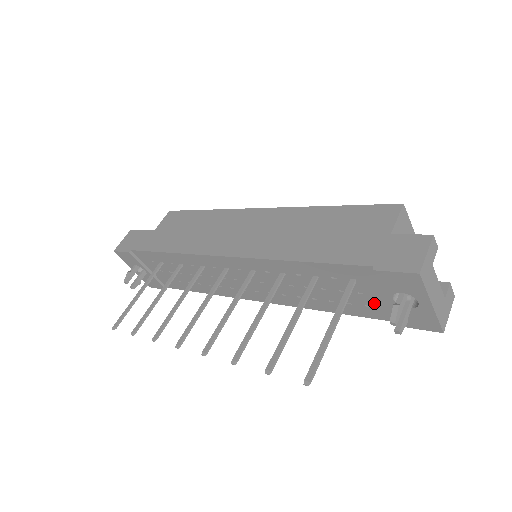
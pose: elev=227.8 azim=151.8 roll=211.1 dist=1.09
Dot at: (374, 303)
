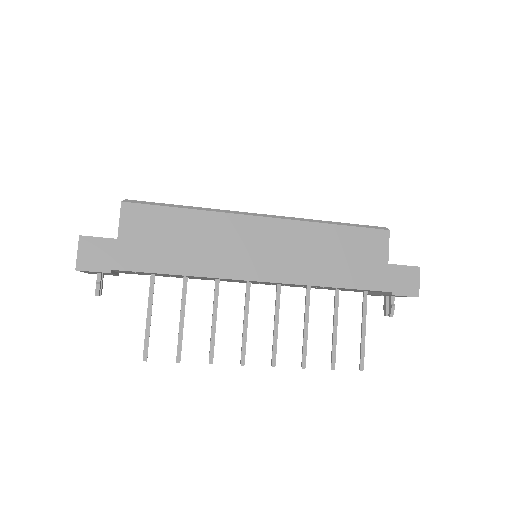
Dot at: (361, 291)
